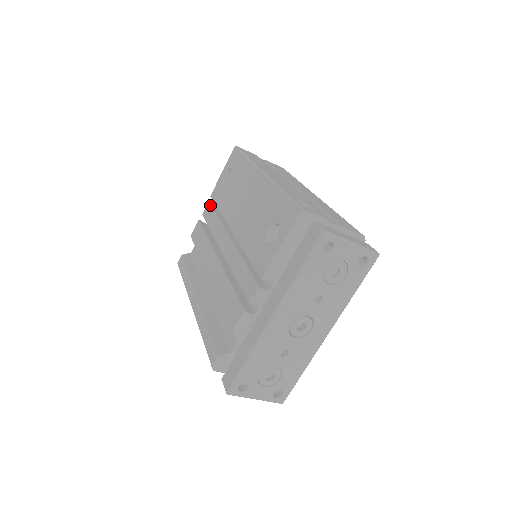
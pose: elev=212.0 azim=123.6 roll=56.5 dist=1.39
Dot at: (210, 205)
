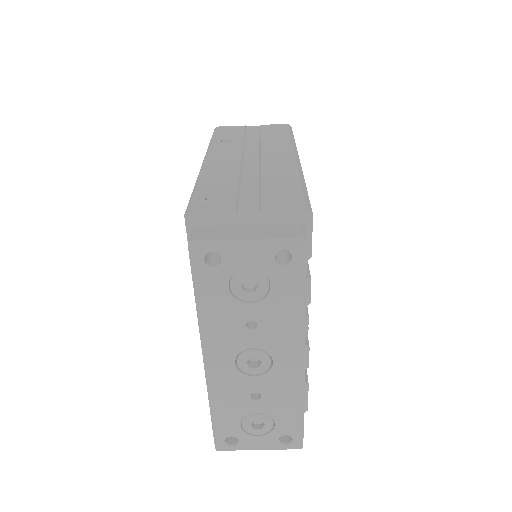
Dot at: occluded
